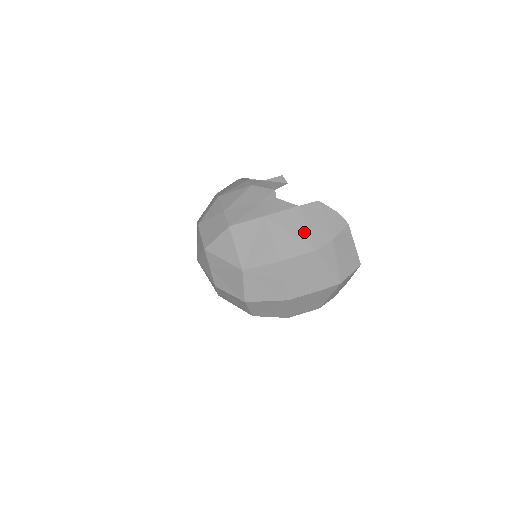
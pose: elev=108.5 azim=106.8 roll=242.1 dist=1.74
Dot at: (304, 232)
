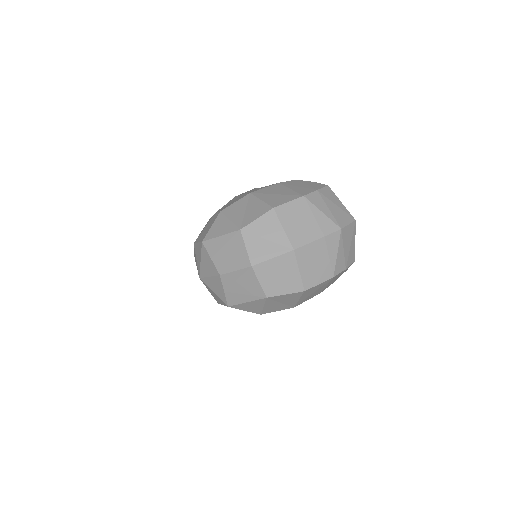
Dot at: (289, 191)
